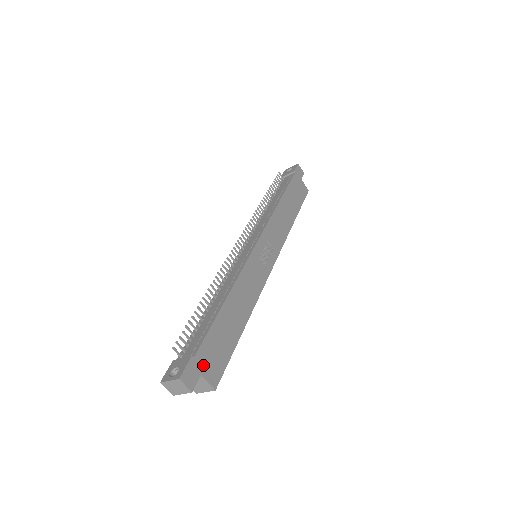
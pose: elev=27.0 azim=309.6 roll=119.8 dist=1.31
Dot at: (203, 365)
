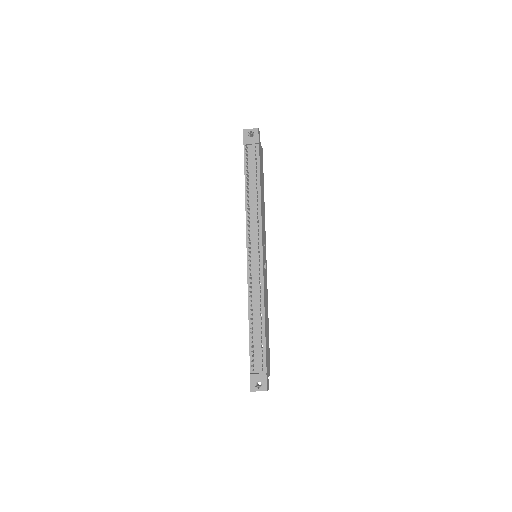
Dot at: (268, 371)
